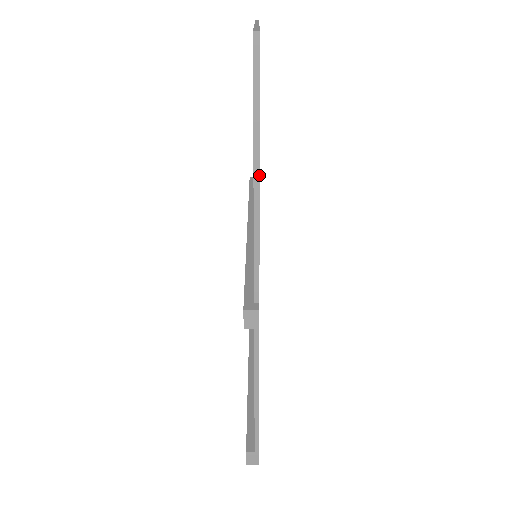
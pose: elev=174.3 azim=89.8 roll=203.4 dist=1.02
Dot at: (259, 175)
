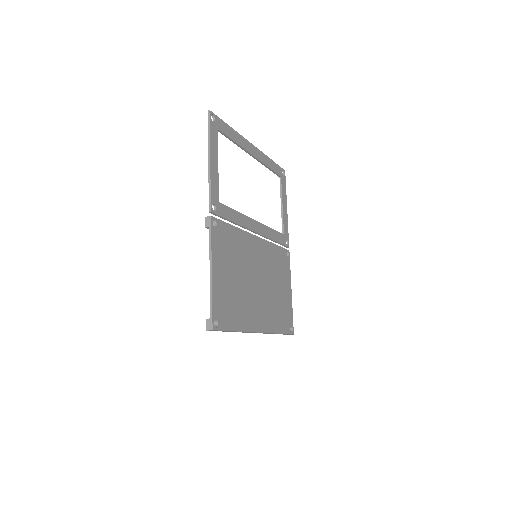
Dot at: (210, 155)
